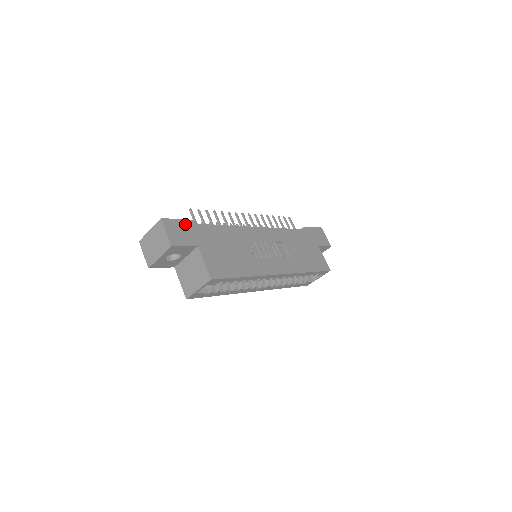
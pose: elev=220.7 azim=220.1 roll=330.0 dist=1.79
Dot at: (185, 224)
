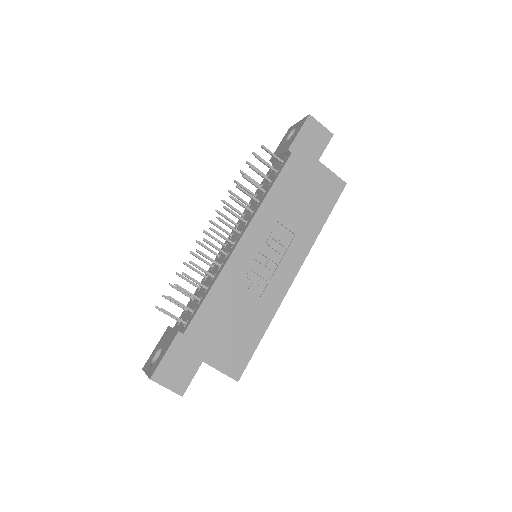
Dot at: (173, 352)
